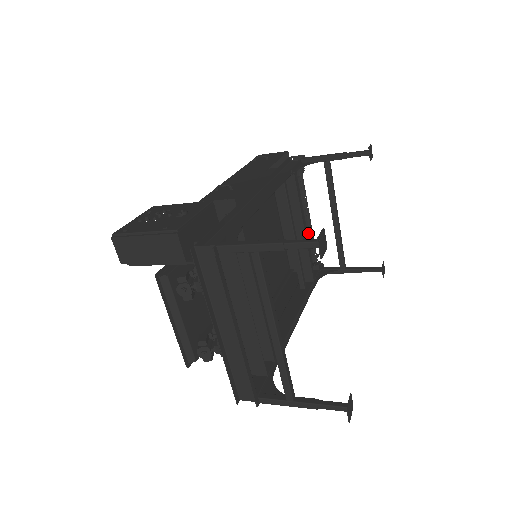
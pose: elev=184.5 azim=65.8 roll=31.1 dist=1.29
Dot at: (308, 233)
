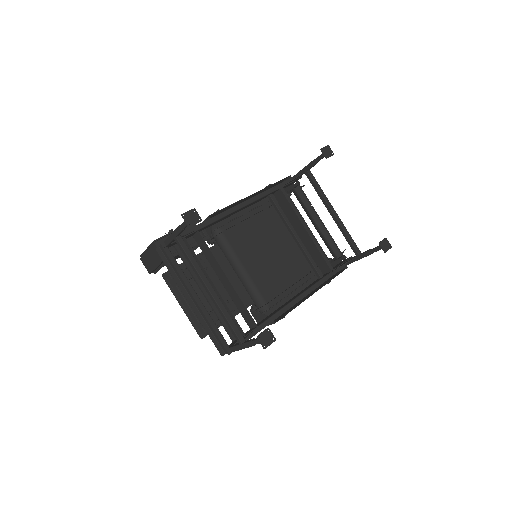
Dot at: (321, 233)
